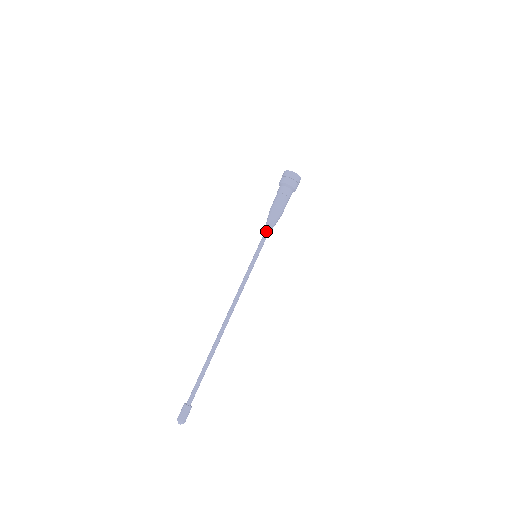
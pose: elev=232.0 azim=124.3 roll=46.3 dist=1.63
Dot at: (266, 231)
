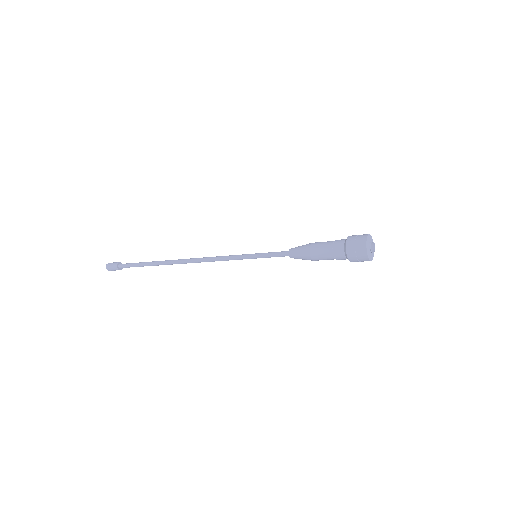
Dot at: (285, 254)
